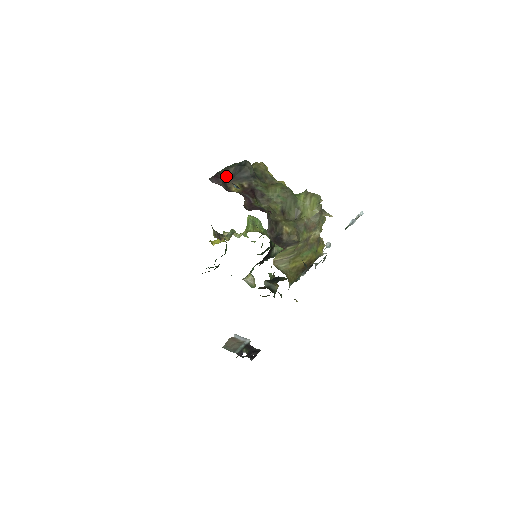
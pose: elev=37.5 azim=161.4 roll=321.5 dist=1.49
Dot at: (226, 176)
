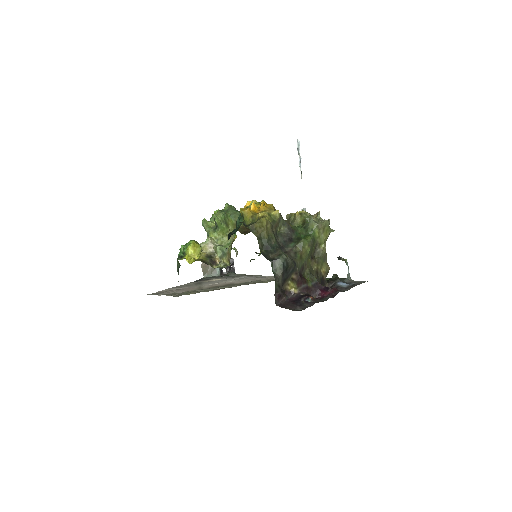
Dot at: (280, 286)
